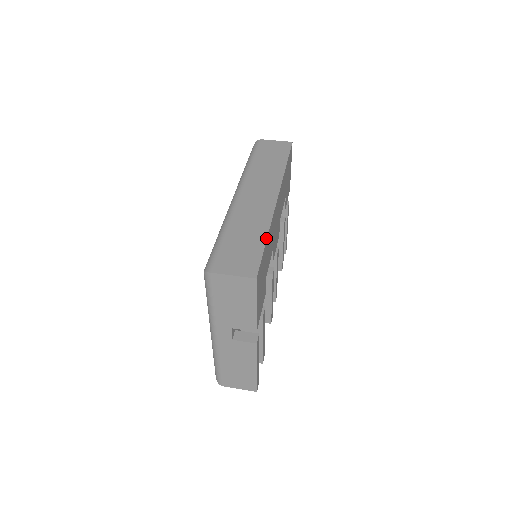
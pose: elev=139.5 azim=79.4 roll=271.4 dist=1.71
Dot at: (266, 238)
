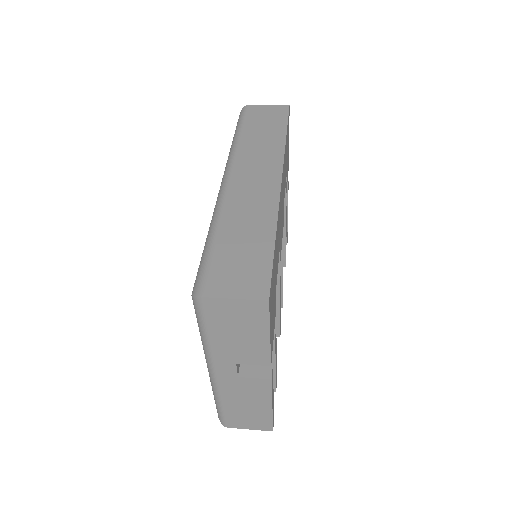
Dot at: (274, 238)
